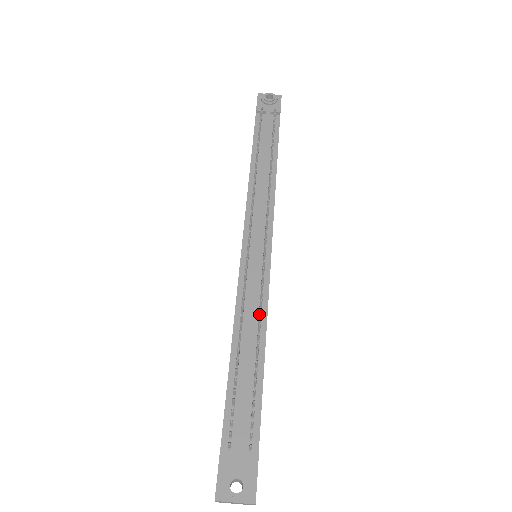
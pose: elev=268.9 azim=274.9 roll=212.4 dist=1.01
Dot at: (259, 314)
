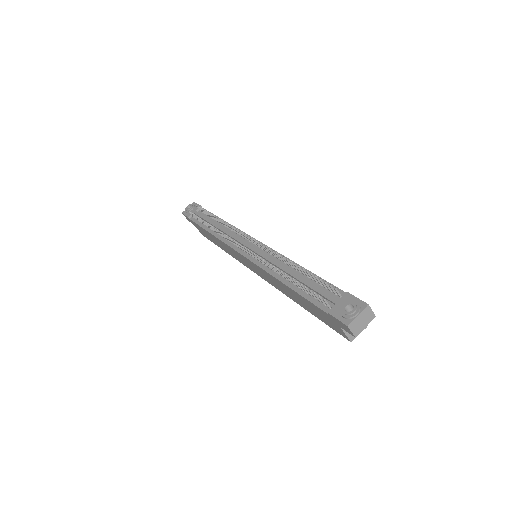
Dot at: (281, 260)
